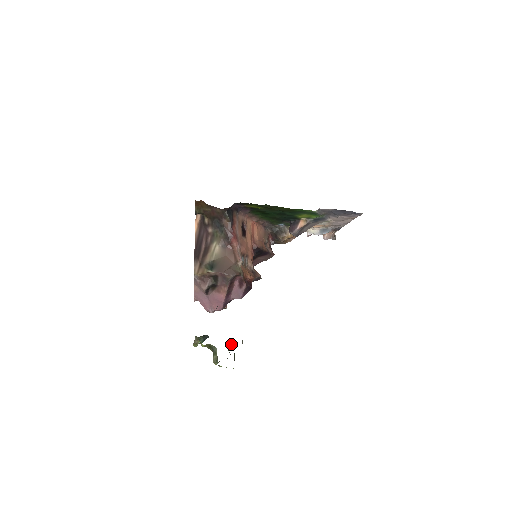
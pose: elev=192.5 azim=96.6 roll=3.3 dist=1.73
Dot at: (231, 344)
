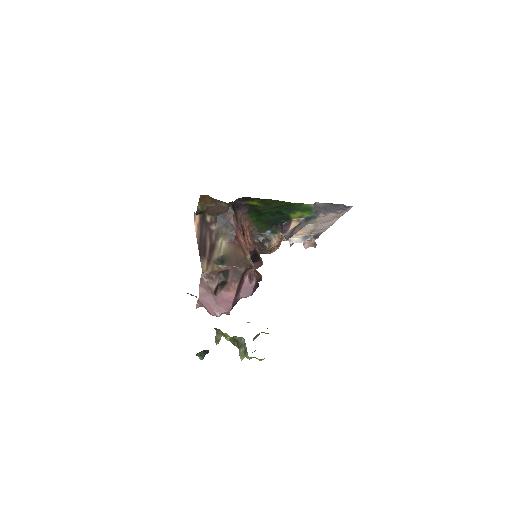
Dot at: (256, 335)
